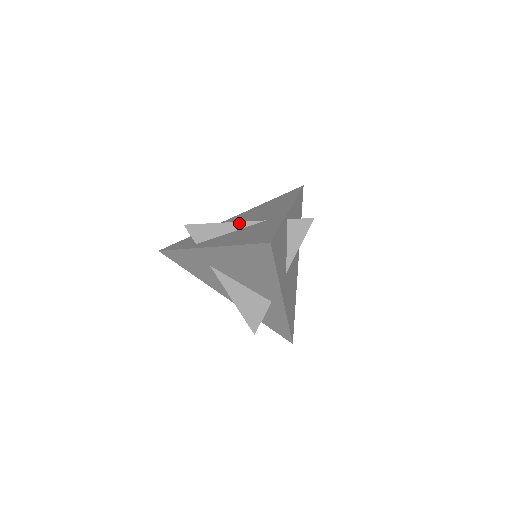
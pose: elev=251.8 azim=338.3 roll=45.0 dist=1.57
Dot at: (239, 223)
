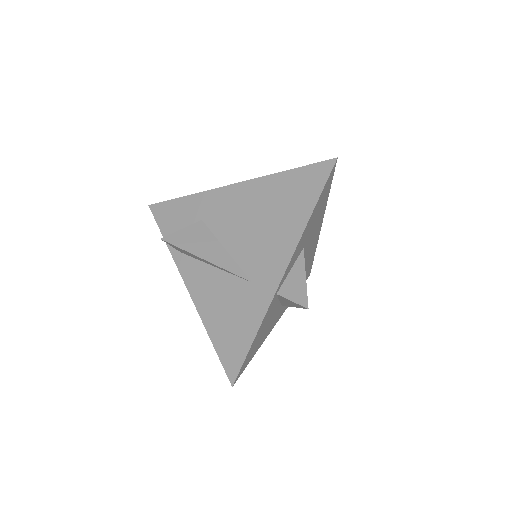
Dot at: (221, 268)
